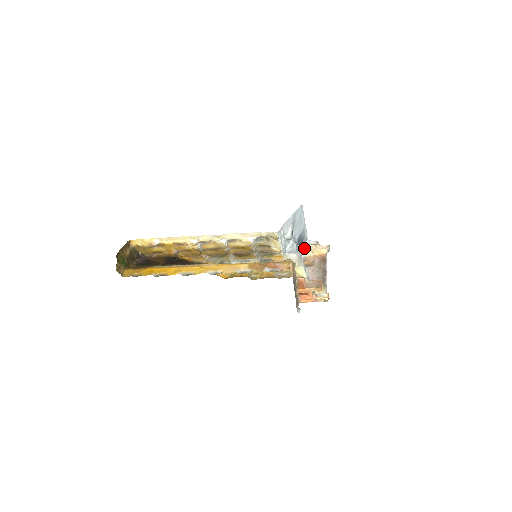
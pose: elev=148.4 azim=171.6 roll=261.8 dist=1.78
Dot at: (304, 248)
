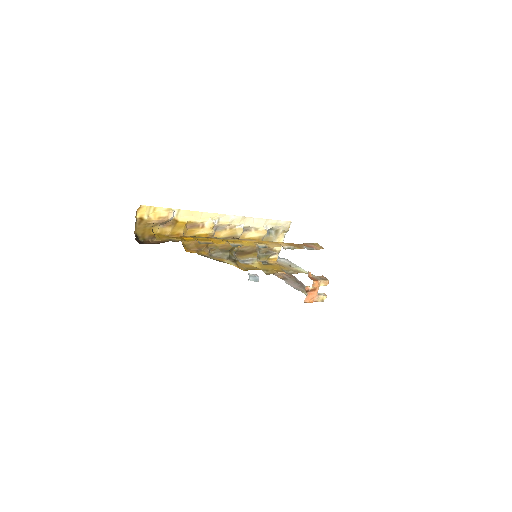
Dot at: occluded
